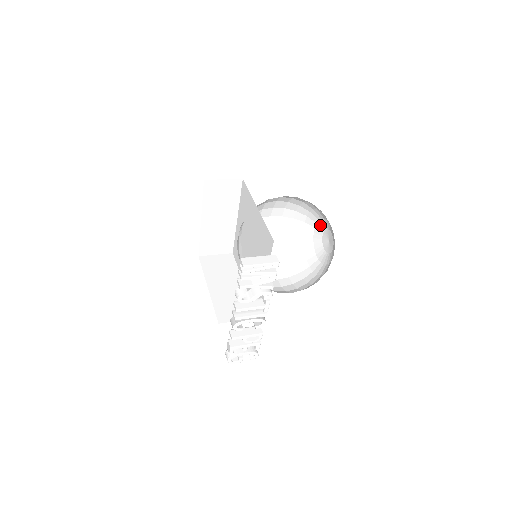
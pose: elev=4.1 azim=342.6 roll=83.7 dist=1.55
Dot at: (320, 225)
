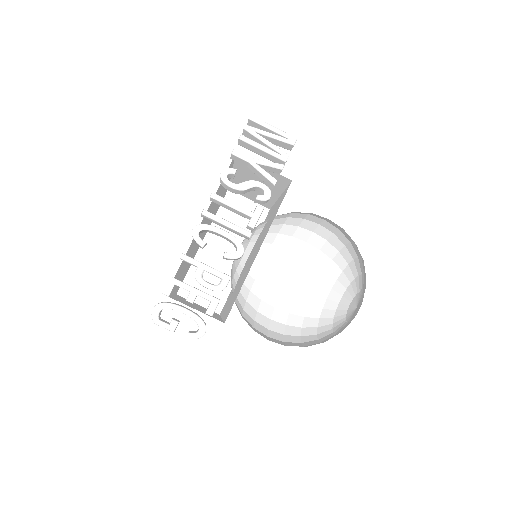
Dot at: (347, 295)
